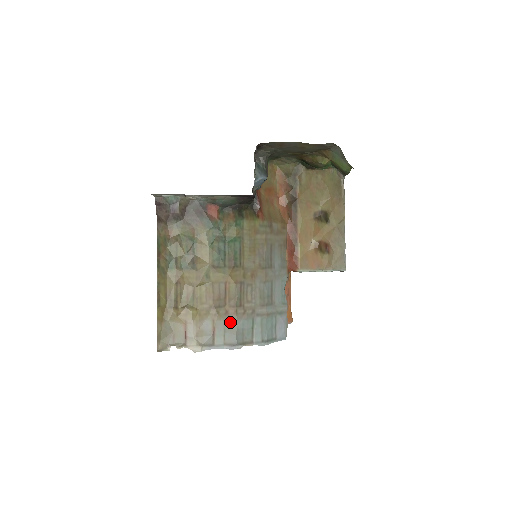
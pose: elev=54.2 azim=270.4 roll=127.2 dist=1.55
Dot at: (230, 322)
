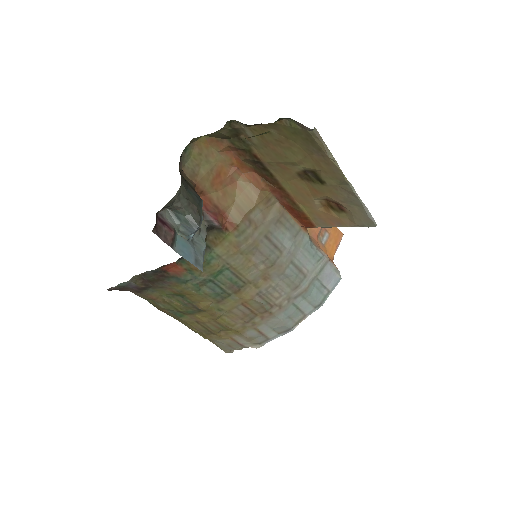
Dot at: (271, 321)
